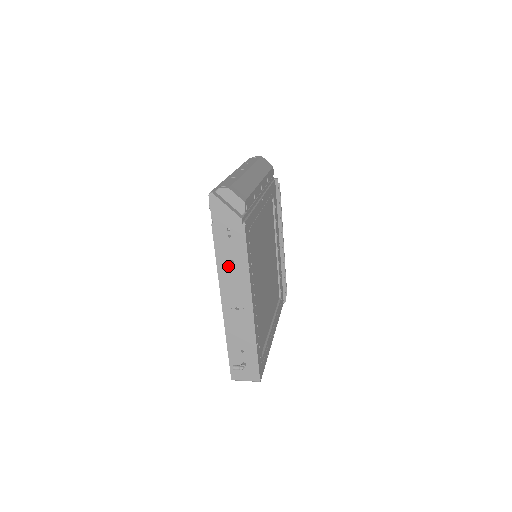
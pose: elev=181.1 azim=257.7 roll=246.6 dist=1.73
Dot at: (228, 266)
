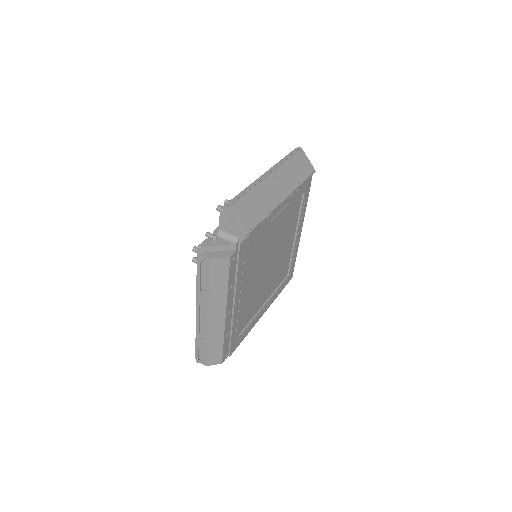
Dot at: occluded
